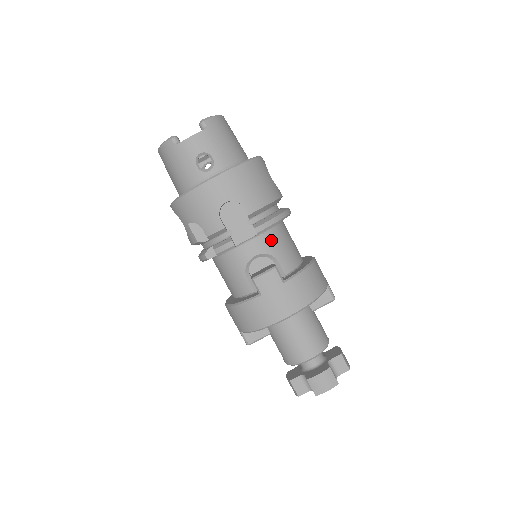
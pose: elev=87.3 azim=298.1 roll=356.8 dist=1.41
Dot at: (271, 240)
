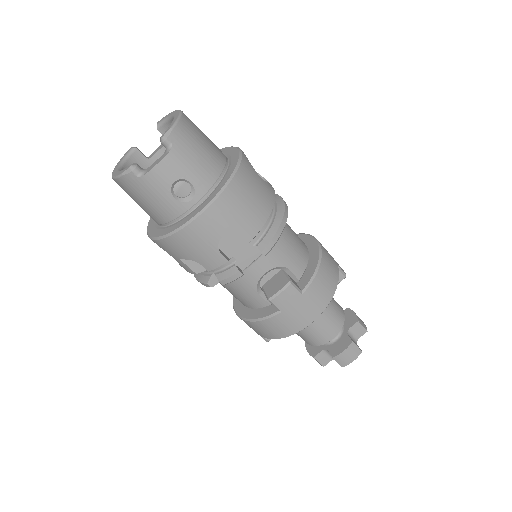
Dot at: (277, 251)
